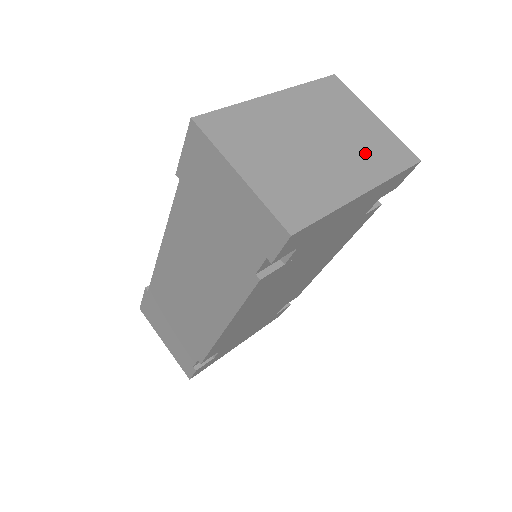
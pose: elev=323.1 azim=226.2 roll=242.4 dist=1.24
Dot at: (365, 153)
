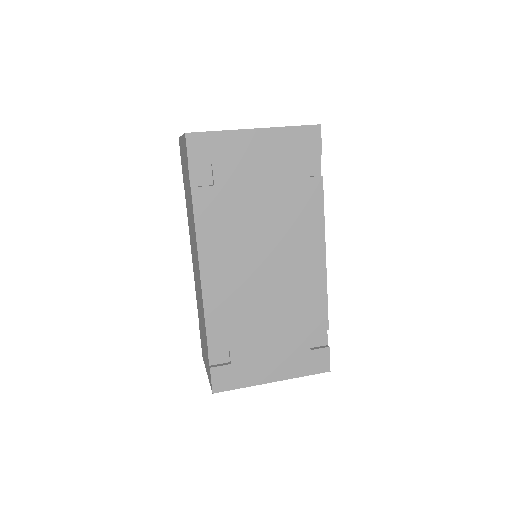
Dot at: occluded
